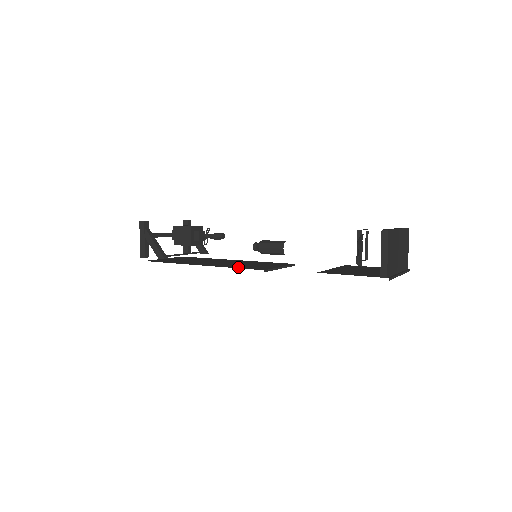
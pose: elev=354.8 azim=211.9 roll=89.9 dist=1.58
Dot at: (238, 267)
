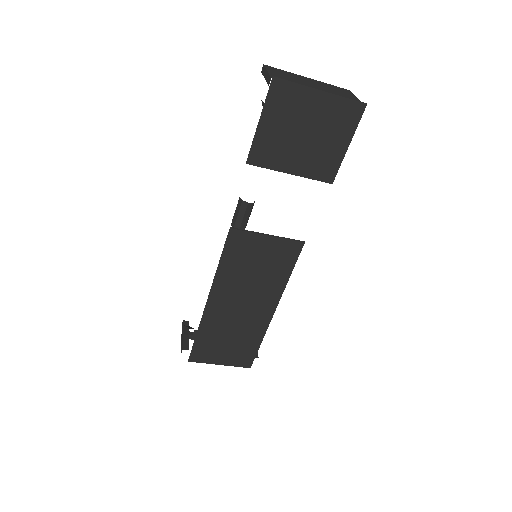
Dot at: (225, 261)
